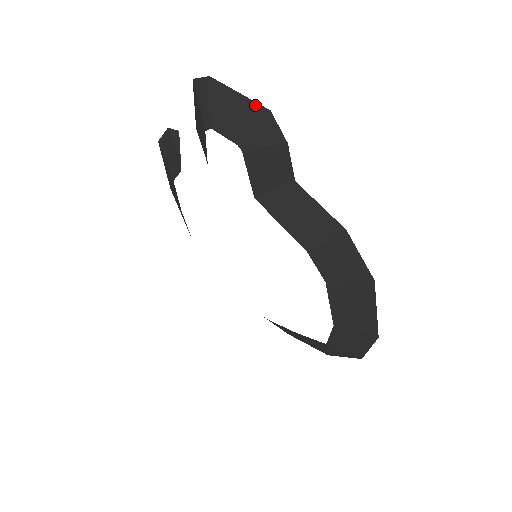
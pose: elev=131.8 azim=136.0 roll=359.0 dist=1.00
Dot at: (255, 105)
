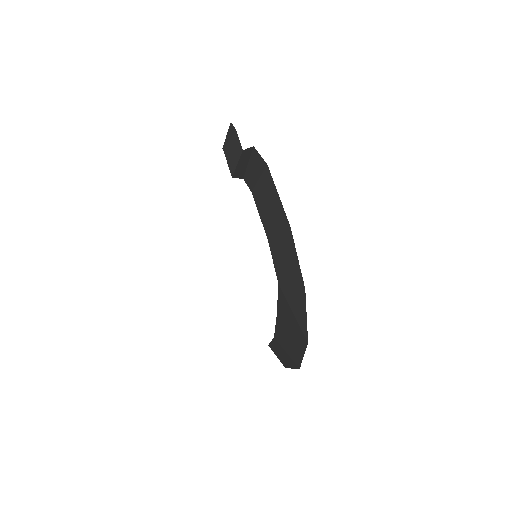
Dot at: occluded
